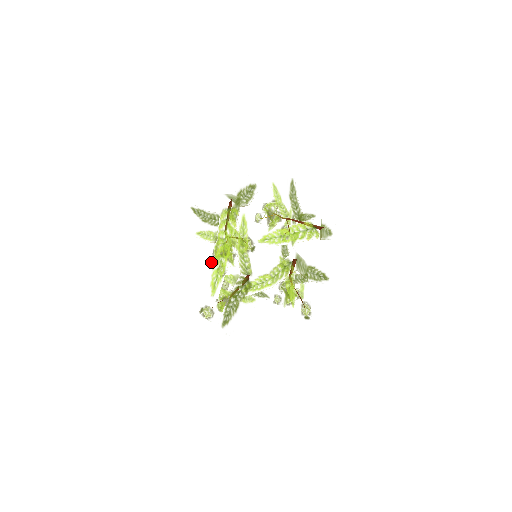
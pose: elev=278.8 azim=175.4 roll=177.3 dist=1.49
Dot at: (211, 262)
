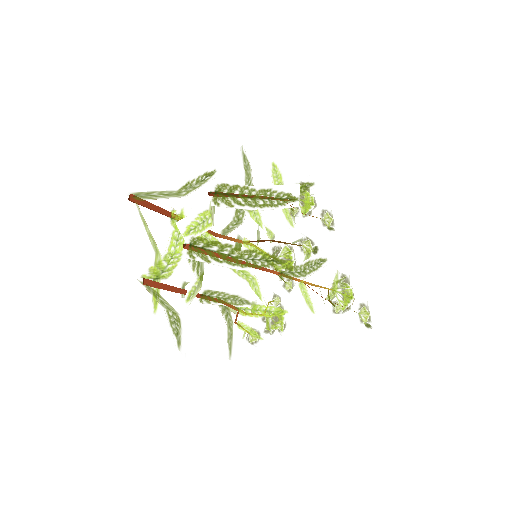
Dot at: occluded
